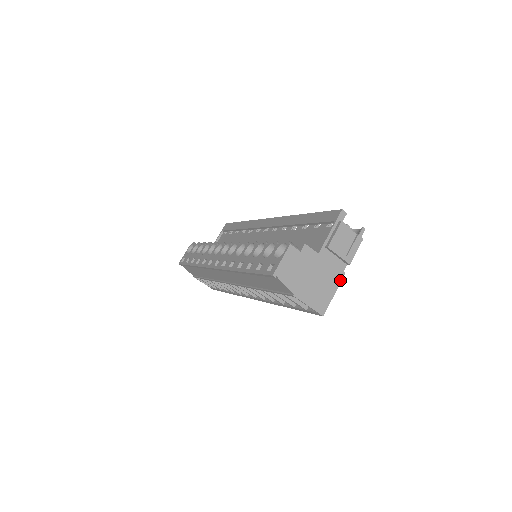
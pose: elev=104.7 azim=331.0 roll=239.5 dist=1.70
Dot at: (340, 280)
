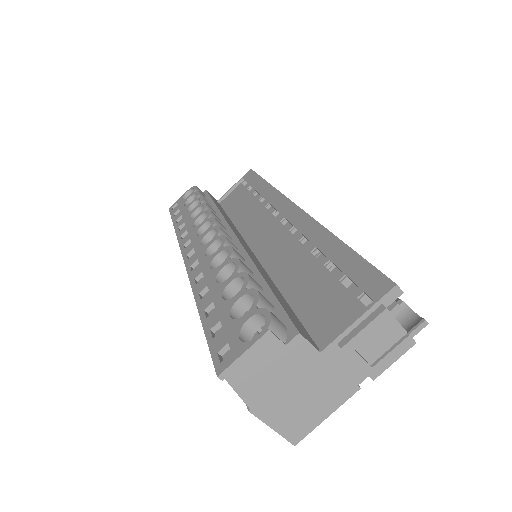
Dot at: (346, 397)
